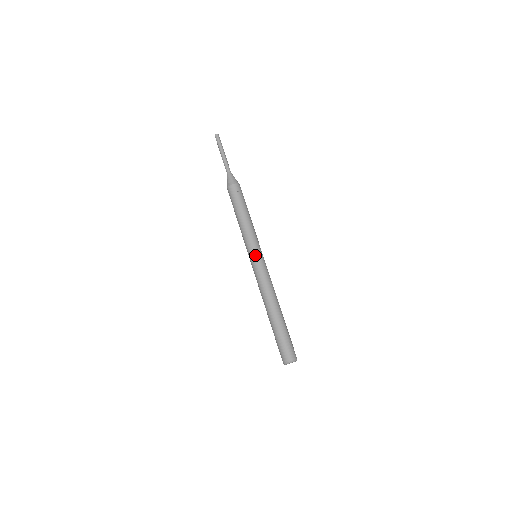
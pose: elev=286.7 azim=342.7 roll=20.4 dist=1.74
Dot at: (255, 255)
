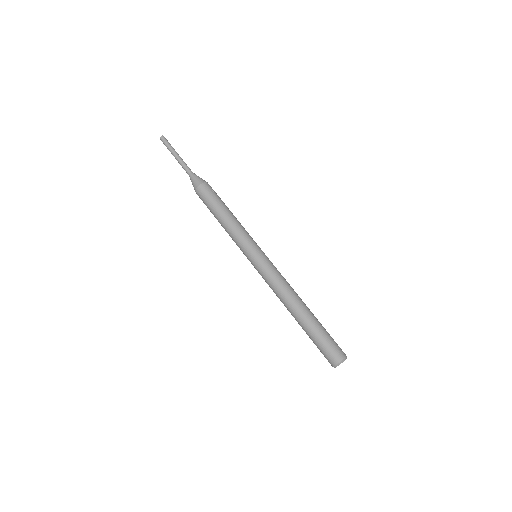
Dot at: (258, 253)
